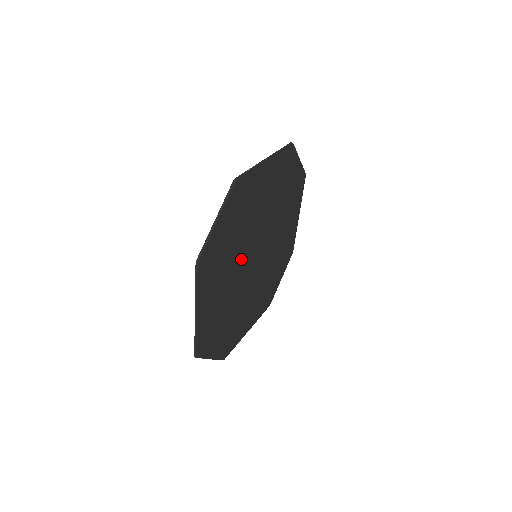
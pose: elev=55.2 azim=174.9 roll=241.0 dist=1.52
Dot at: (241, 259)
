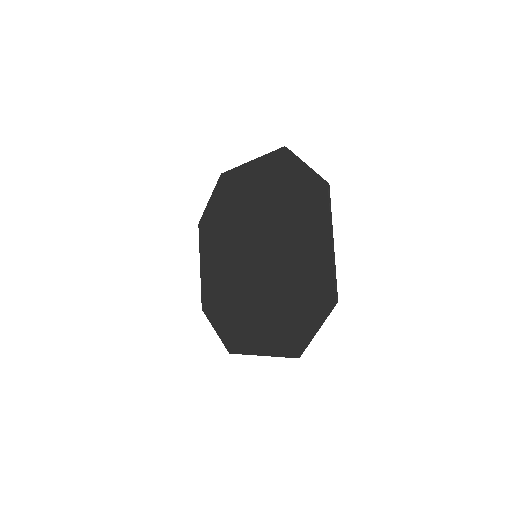
Dot at: (268, 286)
